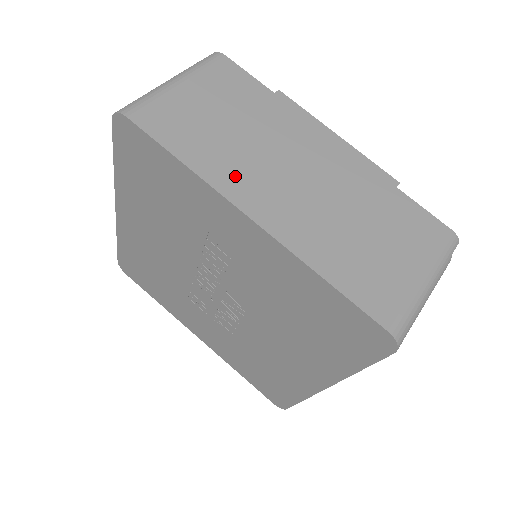
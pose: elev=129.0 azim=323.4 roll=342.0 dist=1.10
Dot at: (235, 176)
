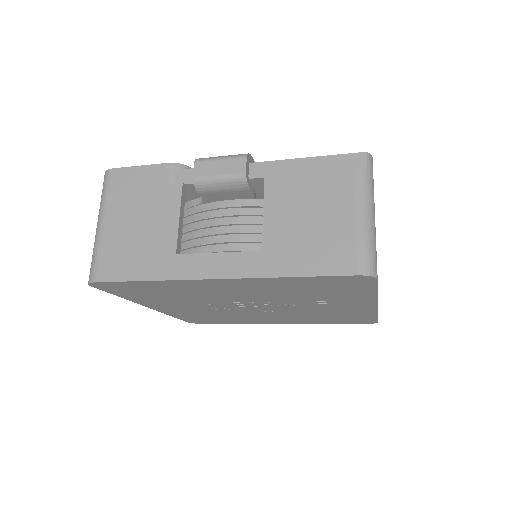
Dot at: occluded
